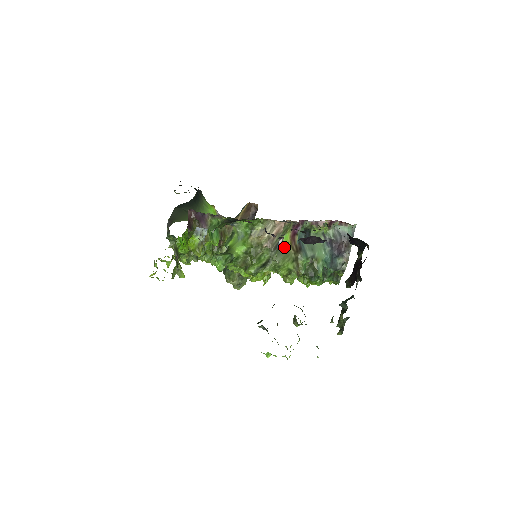
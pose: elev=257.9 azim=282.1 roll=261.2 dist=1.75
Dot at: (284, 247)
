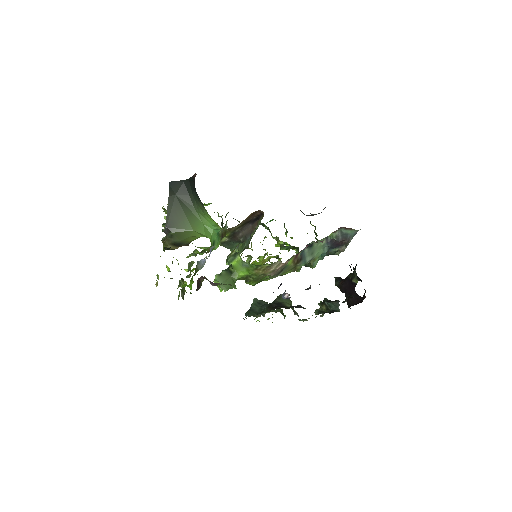
Dot at: occluded
